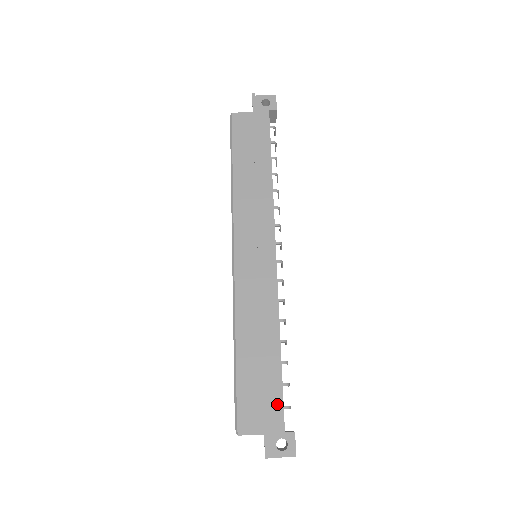
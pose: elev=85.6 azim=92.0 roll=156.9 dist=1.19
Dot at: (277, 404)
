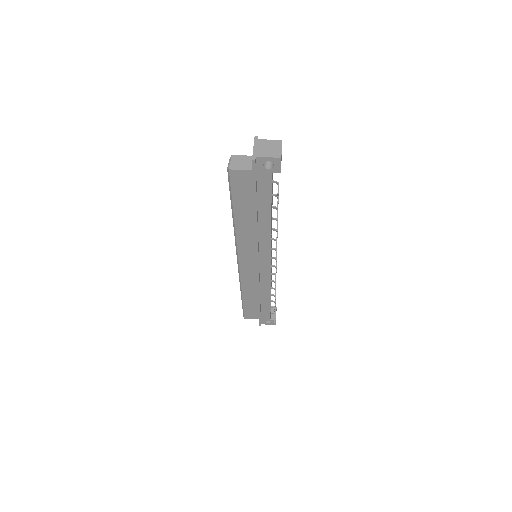
Dot at: occluded
